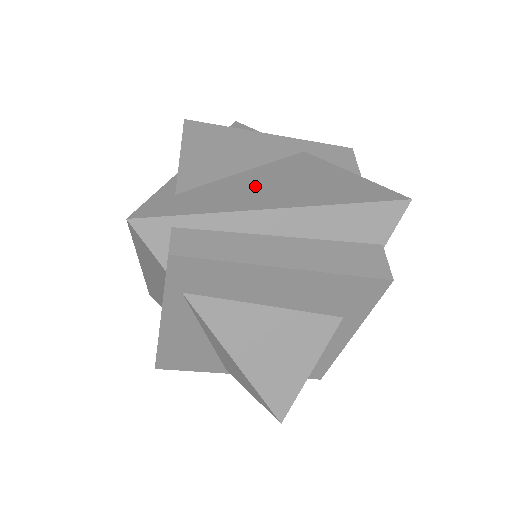
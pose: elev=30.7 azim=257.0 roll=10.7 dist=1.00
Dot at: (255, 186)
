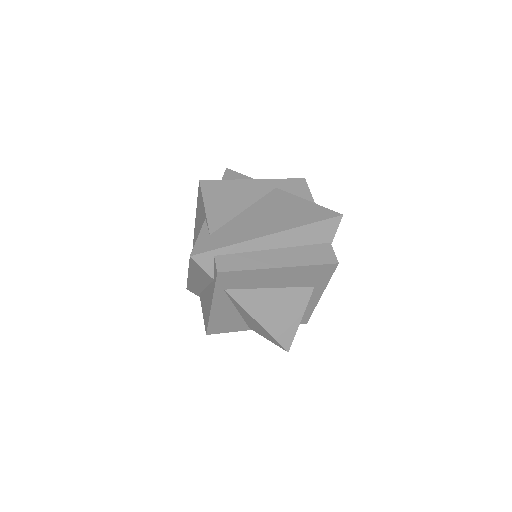
Dot at: (253, 221)
